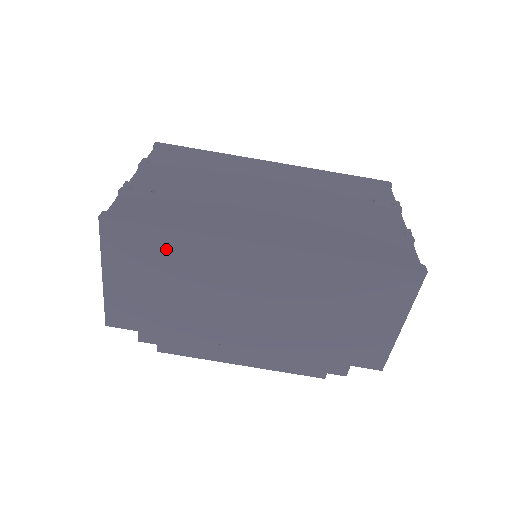
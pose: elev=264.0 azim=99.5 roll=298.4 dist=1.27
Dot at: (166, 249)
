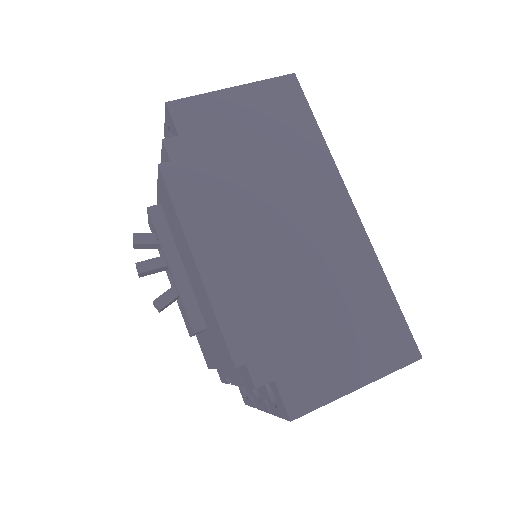
Dot at: (298, 132)
